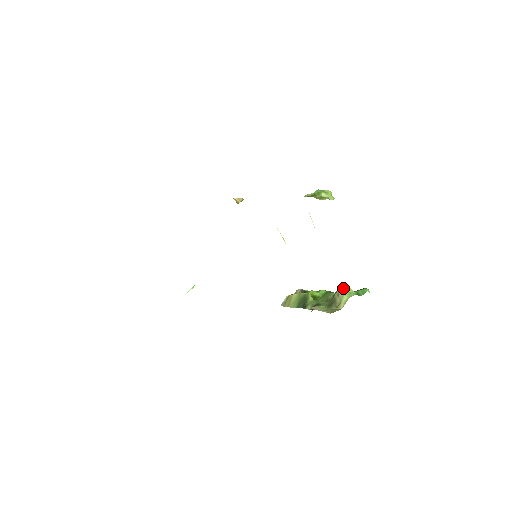
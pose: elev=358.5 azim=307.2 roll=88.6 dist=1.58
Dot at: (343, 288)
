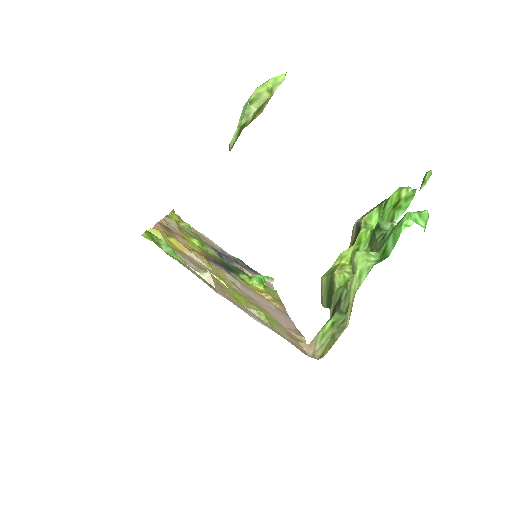
Dot at: (353, 263)
